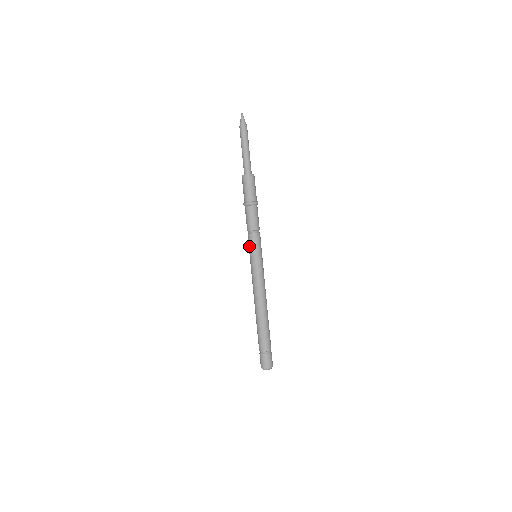
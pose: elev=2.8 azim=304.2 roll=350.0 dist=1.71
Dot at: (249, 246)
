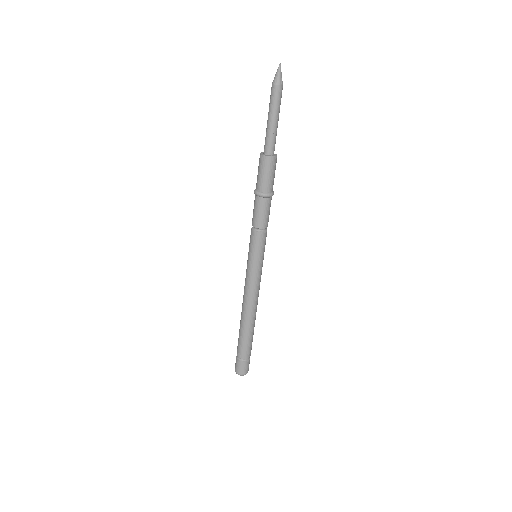
Dot at: occluded
